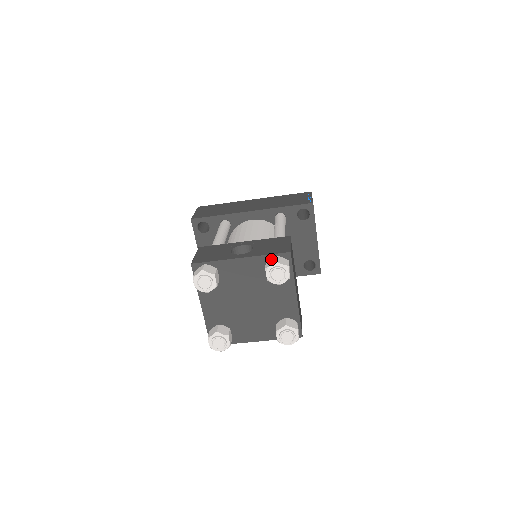
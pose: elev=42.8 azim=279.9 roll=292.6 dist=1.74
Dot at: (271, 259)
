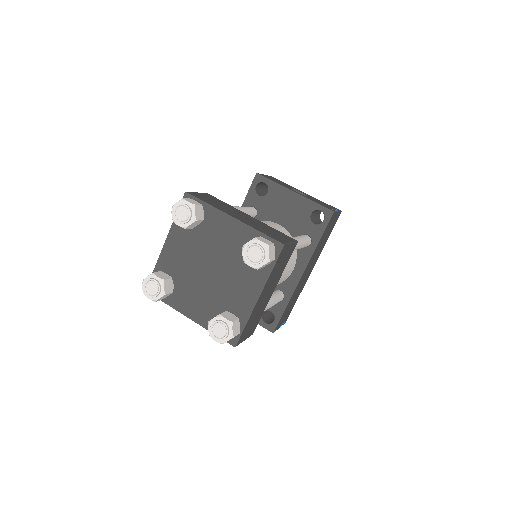
Dot at: occluded
